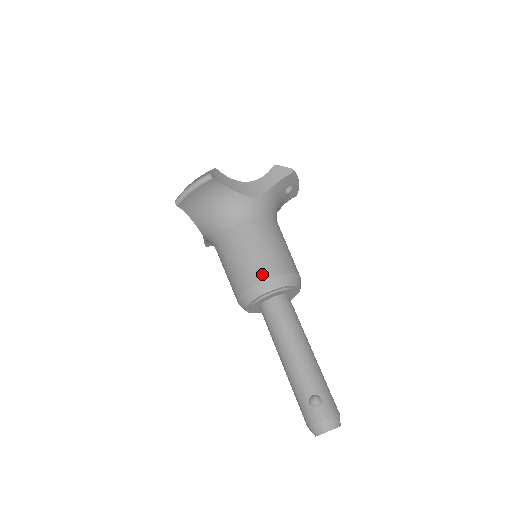
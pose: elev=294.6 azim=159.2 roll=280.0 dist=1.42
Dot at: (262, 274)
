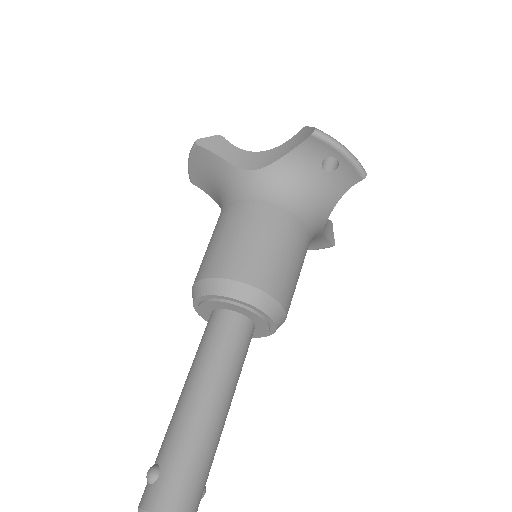
Dot at: (202, 271)
